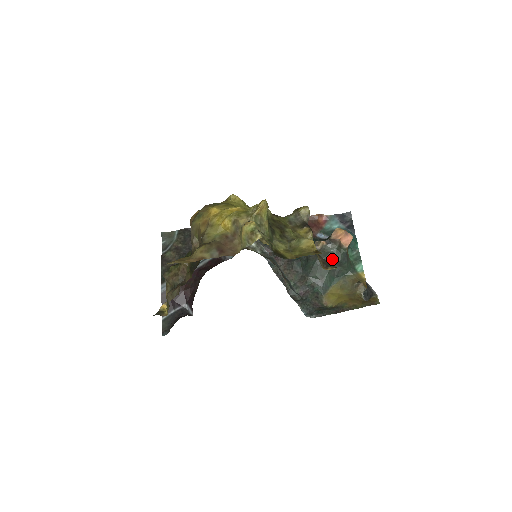
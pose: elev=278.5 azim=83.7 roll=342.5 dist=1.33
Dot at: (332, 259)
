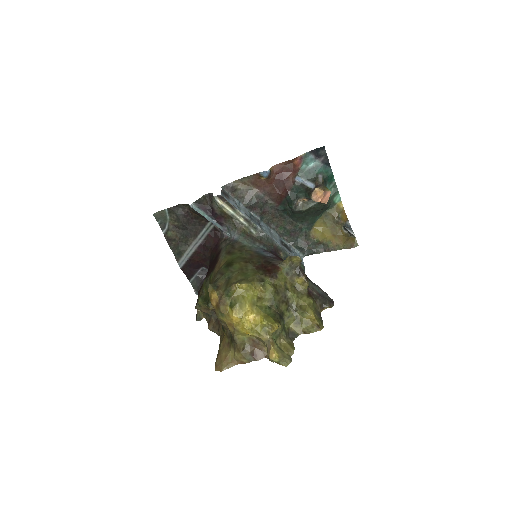
Dot at: (314, 210)
